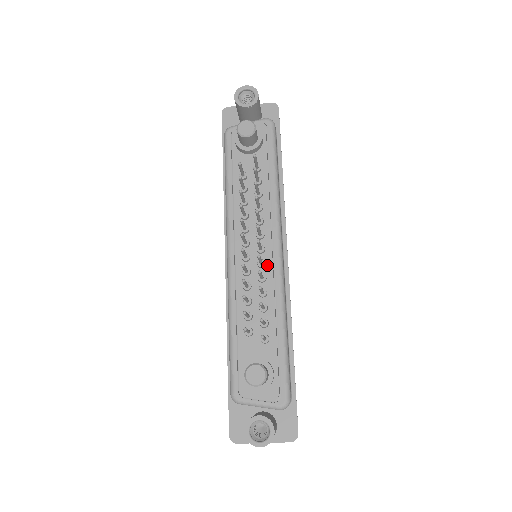
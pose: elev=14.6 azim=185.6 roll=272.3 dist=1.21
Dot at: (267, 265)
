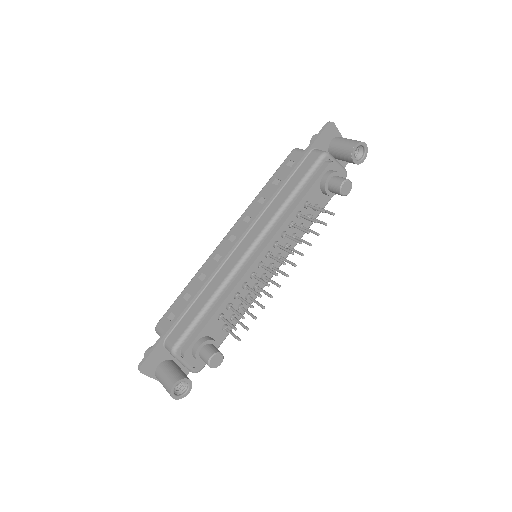
Dot at: (265, 280)
